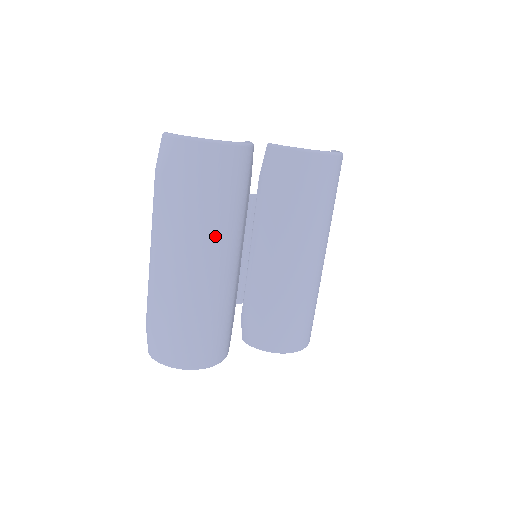
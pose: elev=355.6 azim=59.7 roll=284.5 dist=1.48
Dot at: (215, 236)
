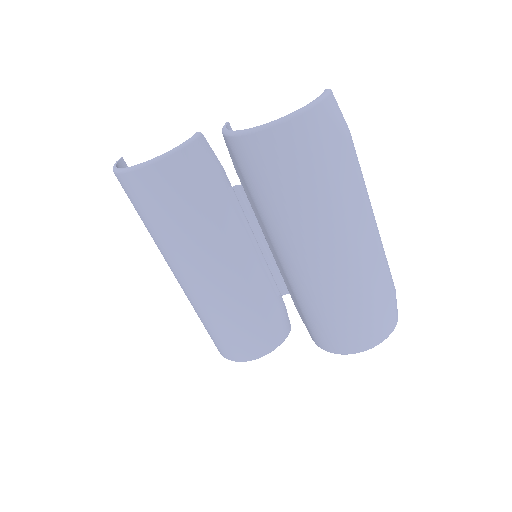
Dot at: (180, 254)
